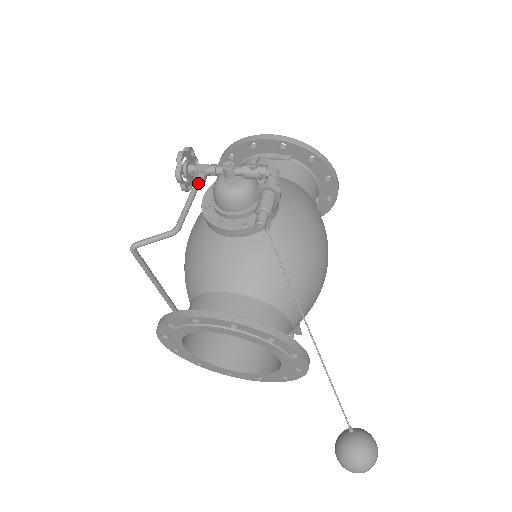
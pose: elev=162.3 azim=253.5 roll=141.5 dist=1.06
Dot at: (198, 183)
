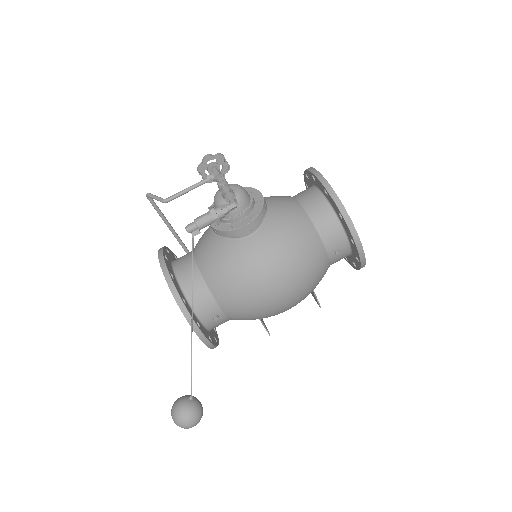
Dot at: (204, 181)
